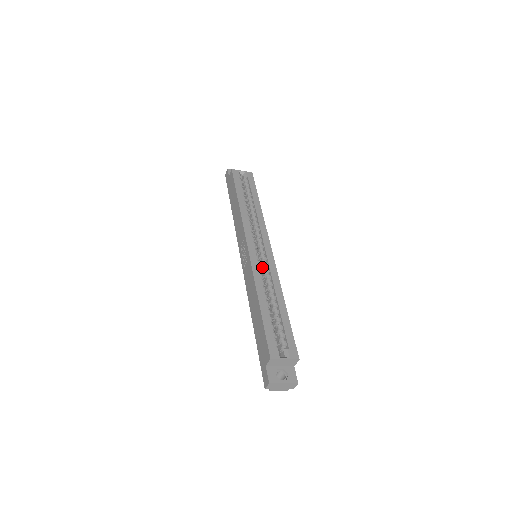
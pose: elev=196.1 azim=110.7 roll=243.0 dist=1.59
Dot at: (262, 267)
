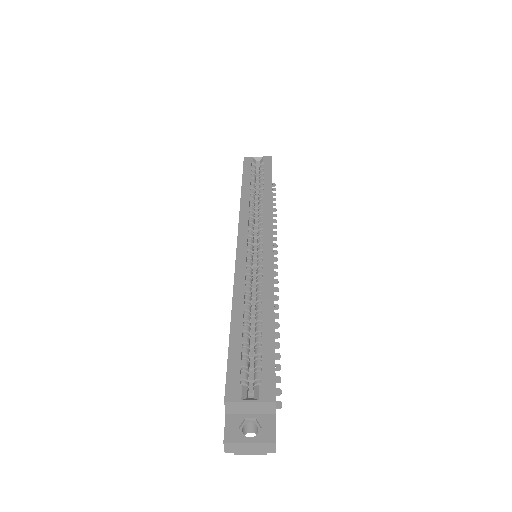
Dot at: occluded
